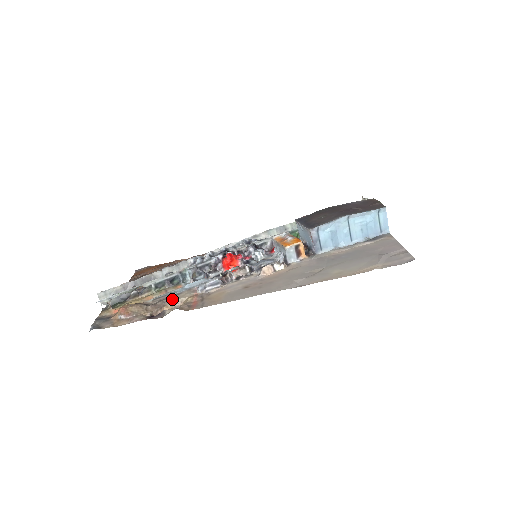
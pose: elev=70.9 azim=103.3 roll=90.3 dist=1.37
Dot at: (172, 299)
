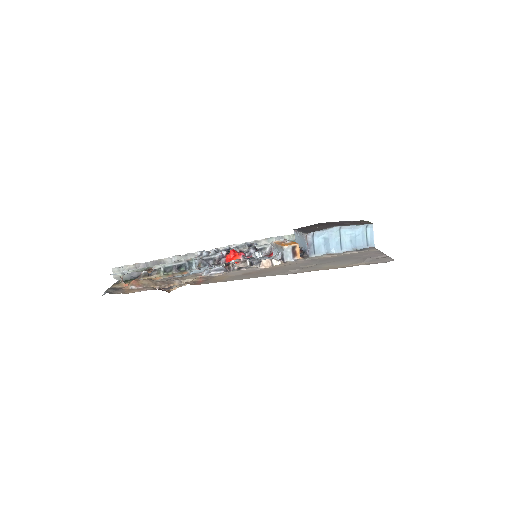
Dot at: (179, 279)
